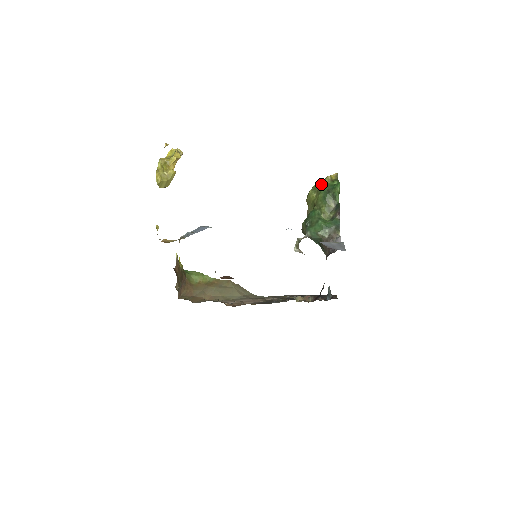
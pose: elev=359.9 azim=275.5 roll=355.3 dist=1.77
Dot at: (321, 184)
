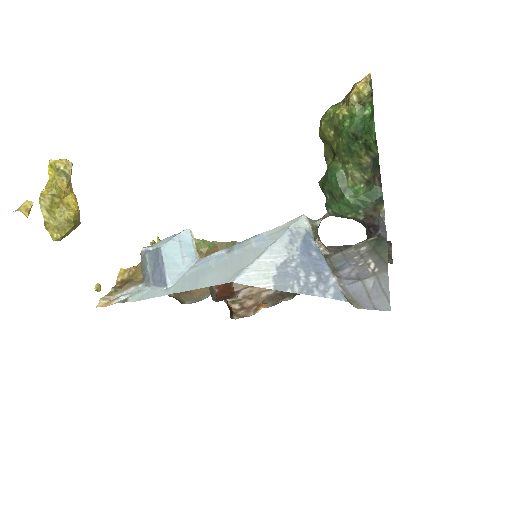
Dot at: (340, 112)
